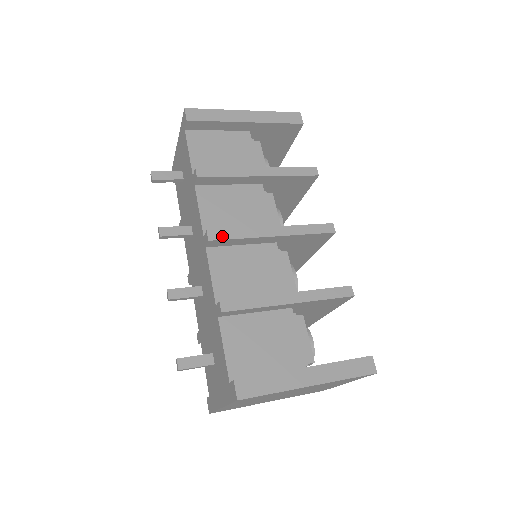
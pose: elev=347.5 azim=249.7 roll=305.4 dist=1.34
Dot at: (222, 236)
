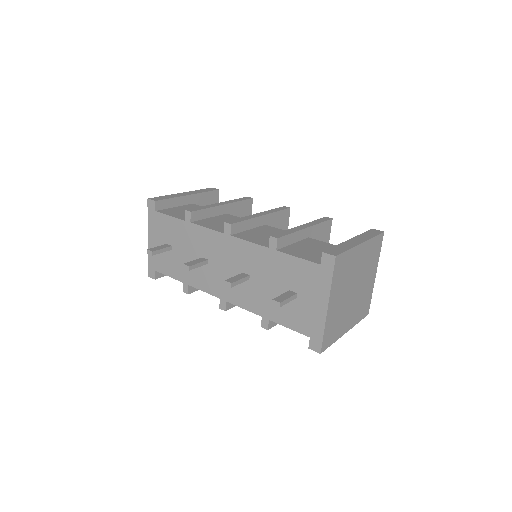
Dot at: (236, 221)
